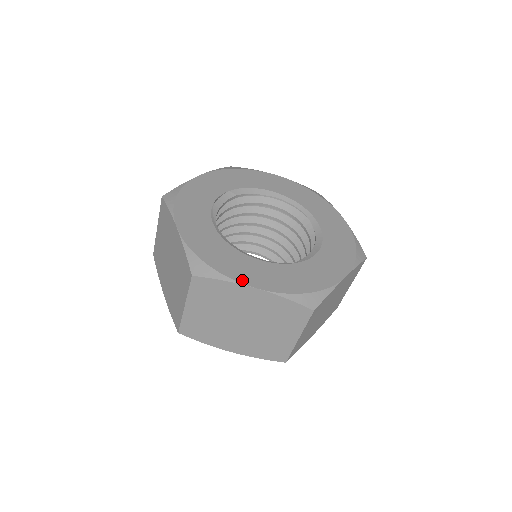
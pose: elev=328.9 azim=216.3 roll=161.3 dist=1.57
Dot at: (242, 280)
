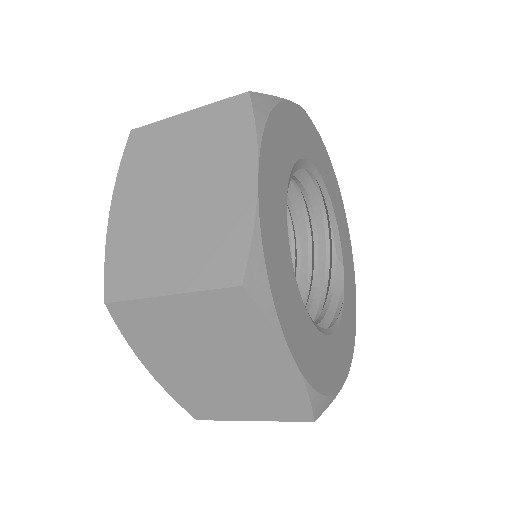
Dot at: (341, 383)
